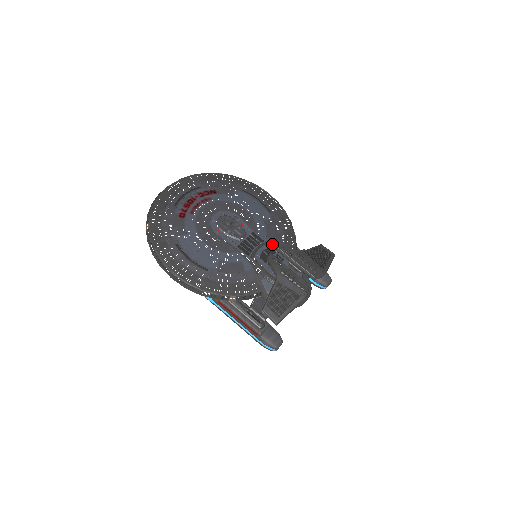
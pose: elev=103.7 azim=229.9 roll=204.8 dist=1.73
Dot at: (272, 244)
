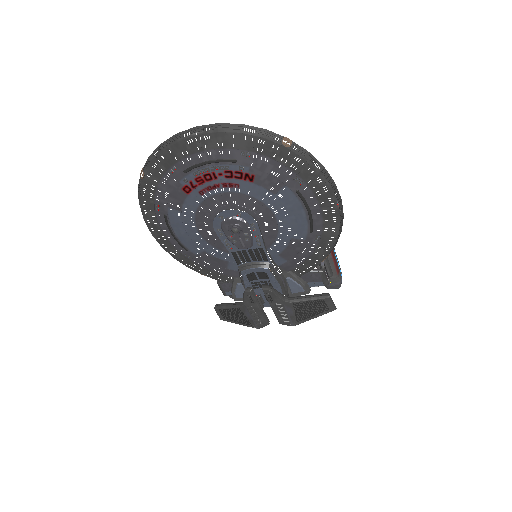
Dot at: (279, 262)
